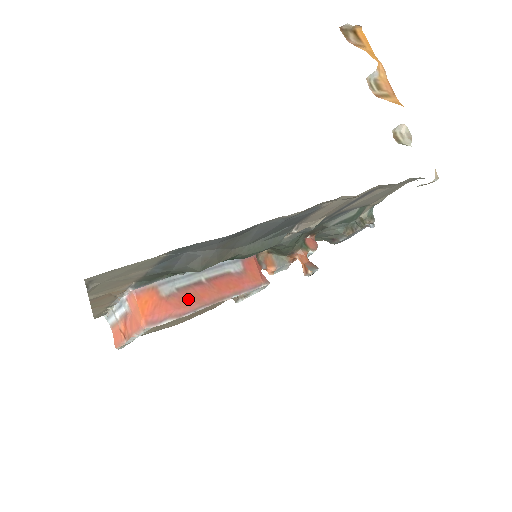
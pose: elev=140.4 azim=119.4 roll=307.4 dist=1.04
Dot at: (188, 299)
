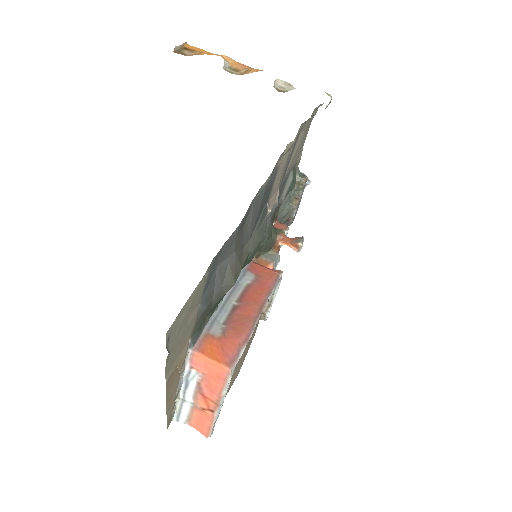
Dot at: (240, 324)
